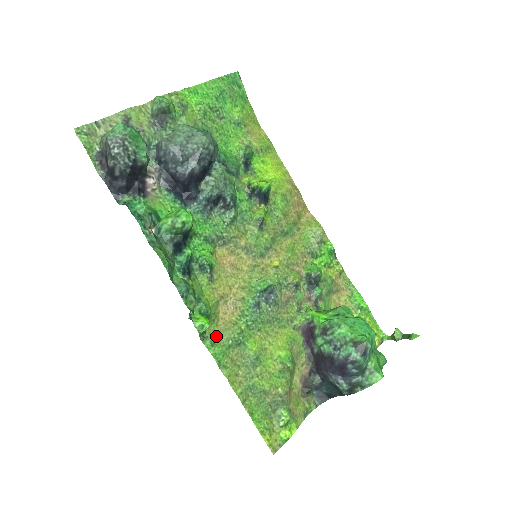
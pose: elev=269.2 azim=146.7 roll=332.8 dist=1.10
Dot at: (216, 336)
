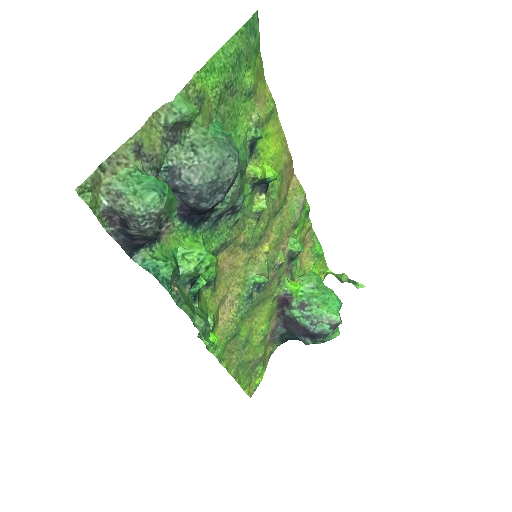
Dot at: occluded
